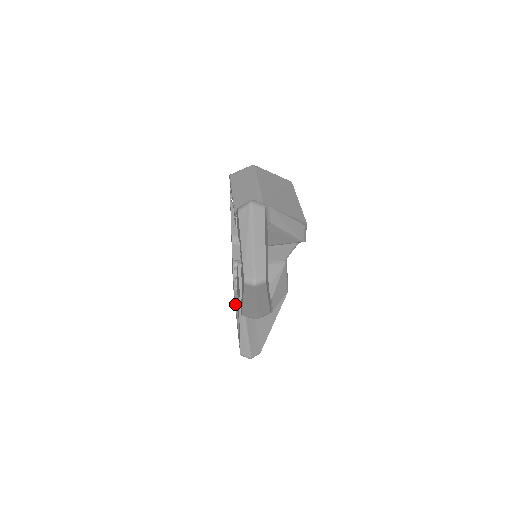
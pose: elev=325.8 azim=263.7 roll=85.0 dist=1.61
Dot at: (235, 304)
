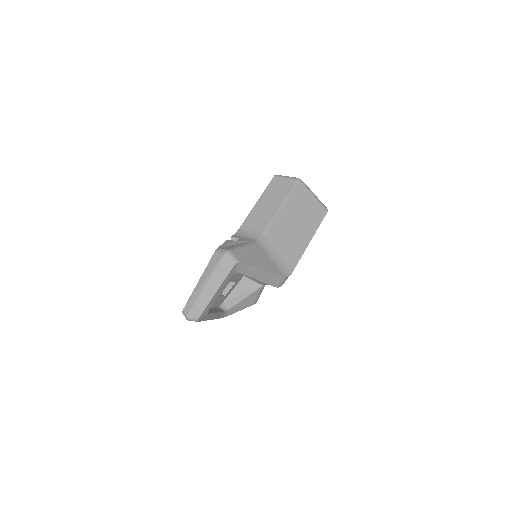
Dot at: occluded
